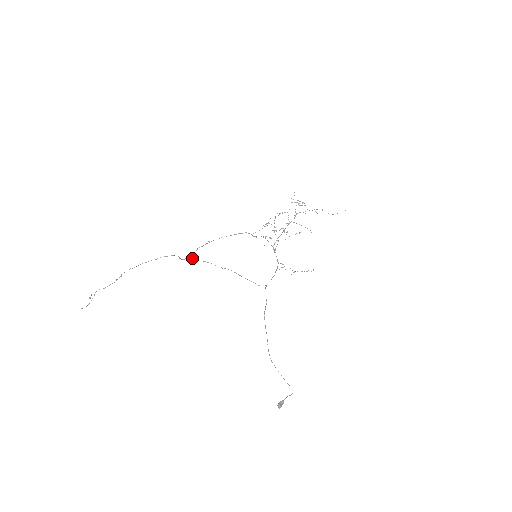
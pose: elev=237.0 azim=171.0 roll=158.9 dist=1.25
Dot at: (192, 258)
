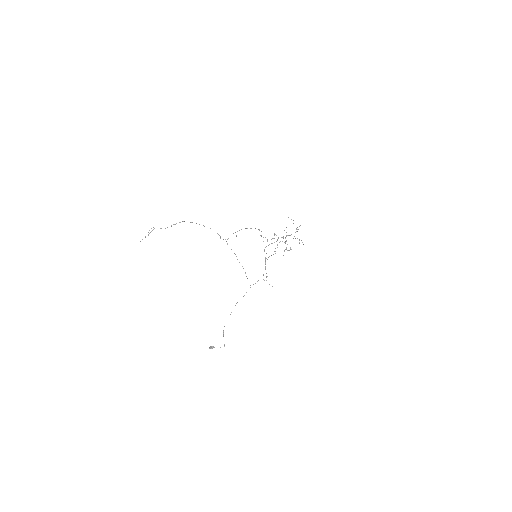
Dot at: occluded
